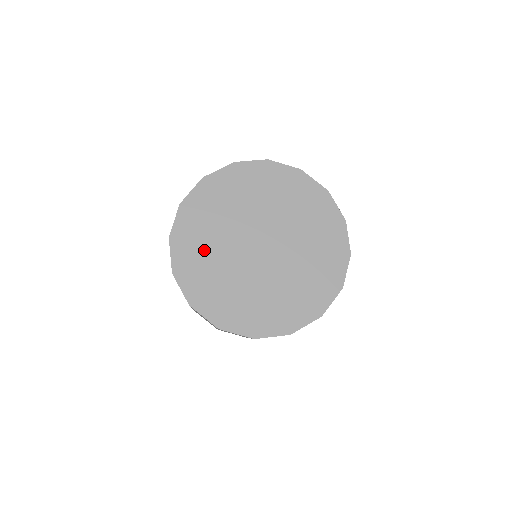
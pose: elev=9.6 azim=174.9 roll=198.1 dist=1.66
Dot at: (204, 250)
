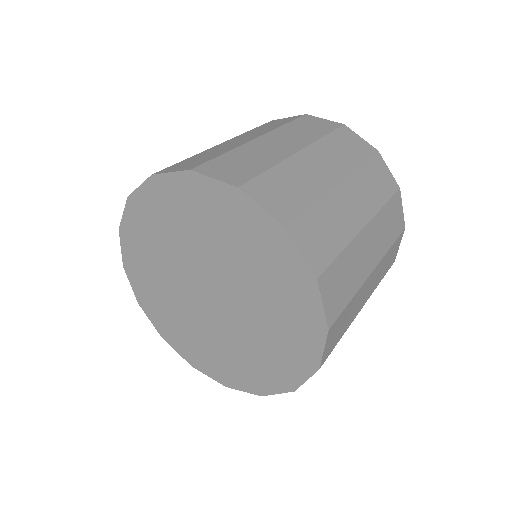
Dot at: (155, 241)
